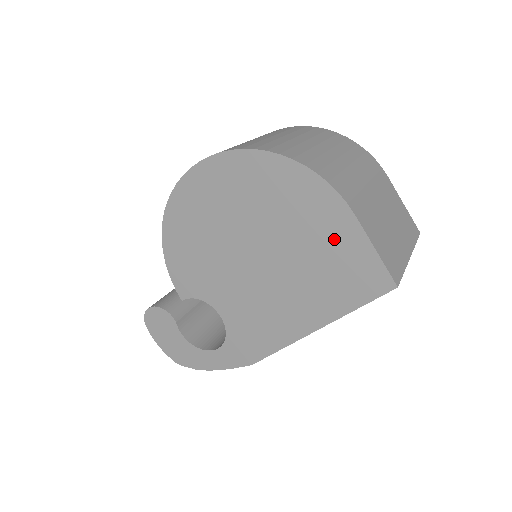
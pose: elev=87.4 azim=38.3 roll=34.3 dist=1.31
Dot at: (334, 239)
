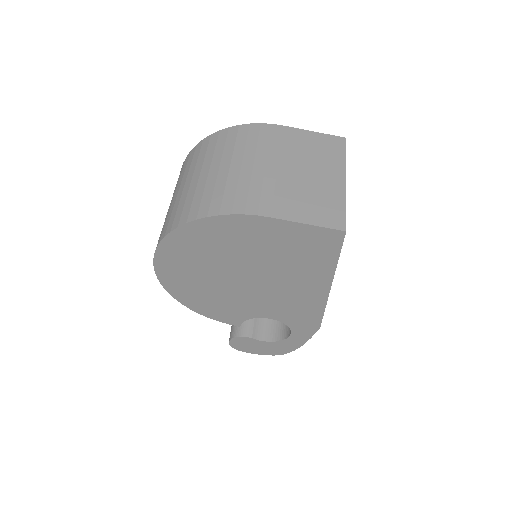
Dot at: (275, 238)
